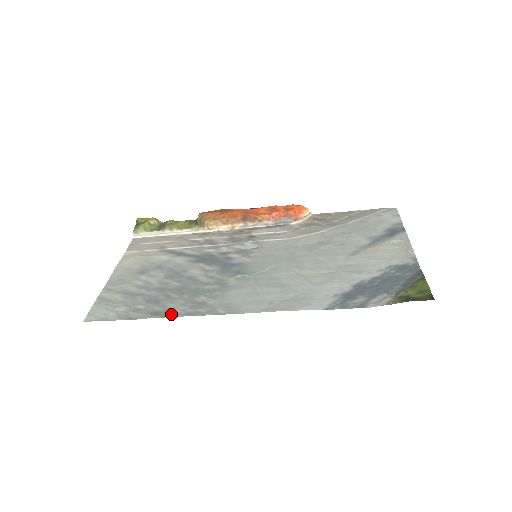
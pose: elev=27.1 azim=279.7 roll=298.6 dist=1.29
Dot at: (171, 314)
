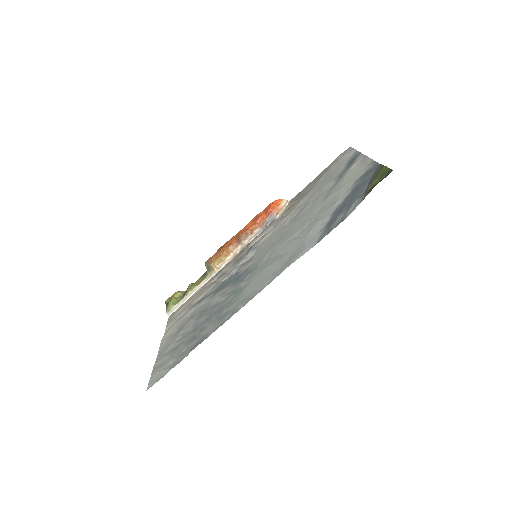
Dot at: (205, 337)
